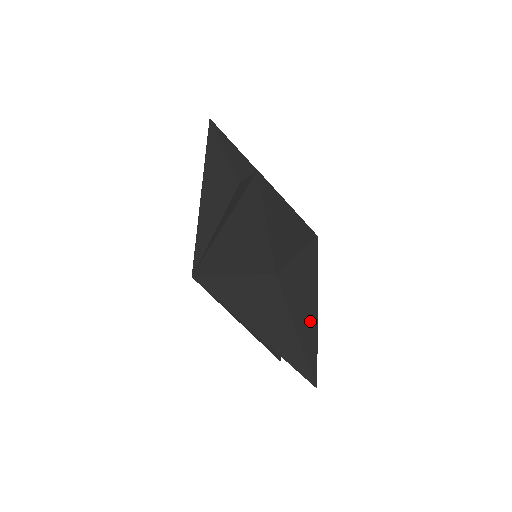
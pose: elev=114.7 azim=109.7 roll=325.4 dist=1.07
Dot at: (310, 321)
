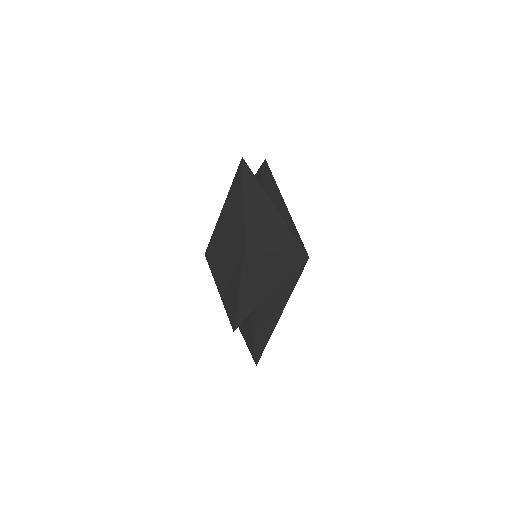
Dot at: (259, 294)
